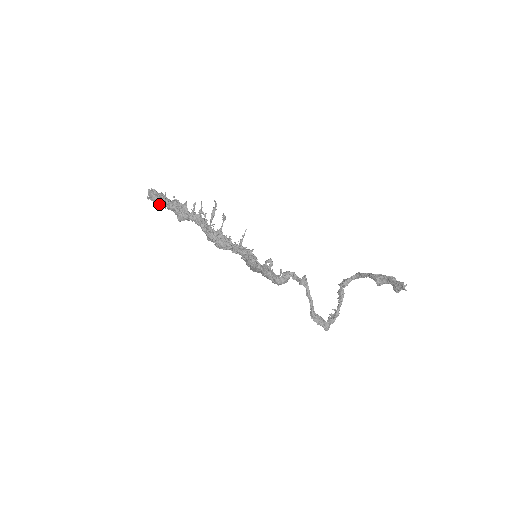
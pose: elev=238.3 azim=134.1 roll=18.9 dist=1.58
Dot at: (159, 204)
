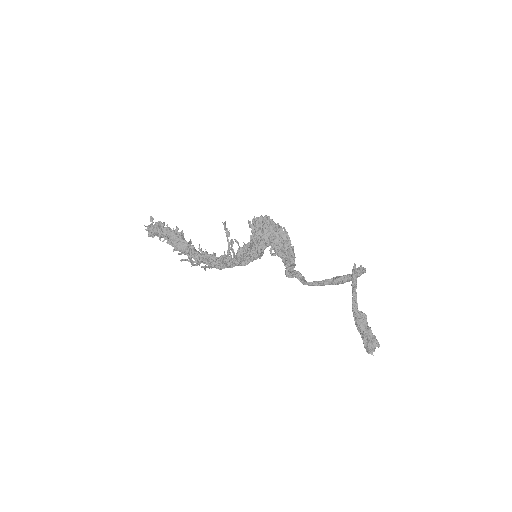
Dot at: occluded
